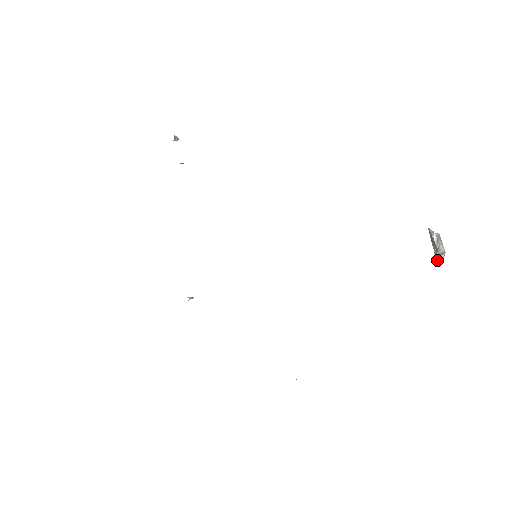
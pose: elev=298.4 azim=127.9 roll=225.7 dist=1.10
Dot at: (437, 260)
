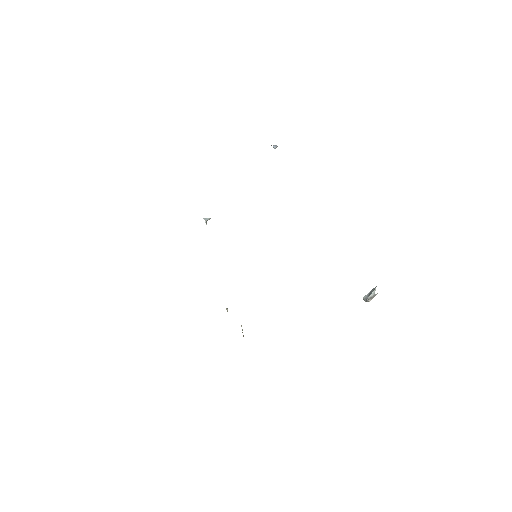
Dot at: (363, 299)
